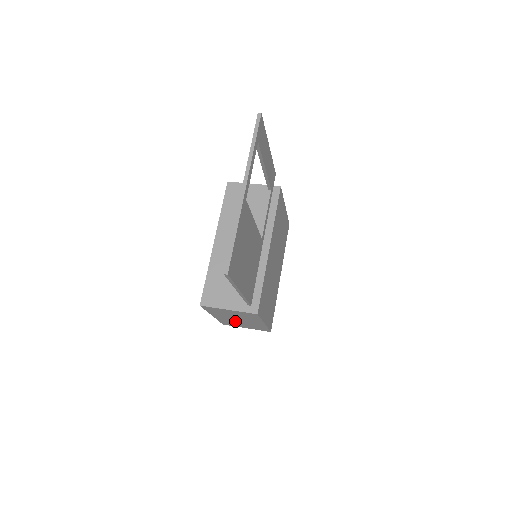
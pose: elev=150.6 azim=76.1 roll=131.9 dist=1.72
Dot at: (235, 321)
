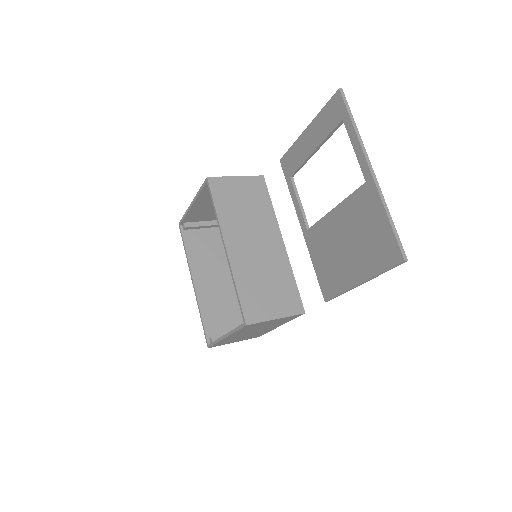
Dot at: (242, 336)
